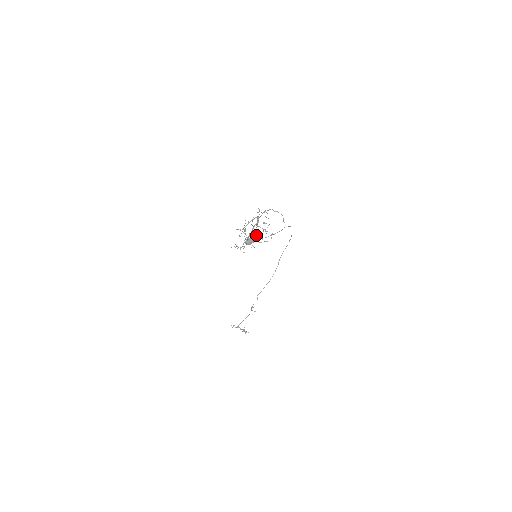
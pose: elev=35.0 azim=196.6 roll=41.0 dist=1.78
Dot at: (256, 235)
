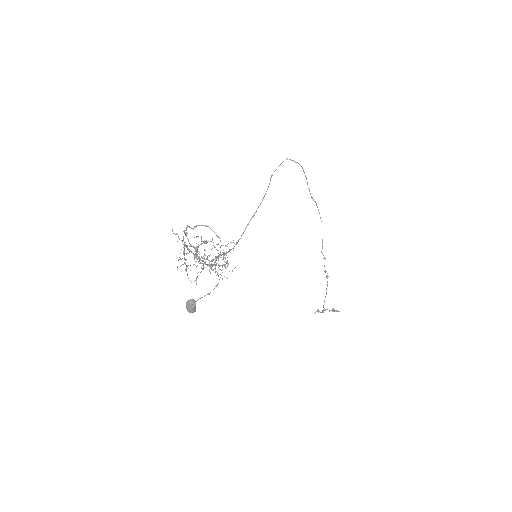
Dot at: (215, 257)
